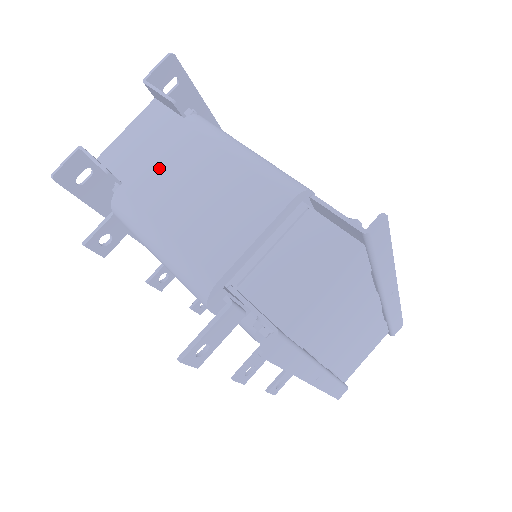
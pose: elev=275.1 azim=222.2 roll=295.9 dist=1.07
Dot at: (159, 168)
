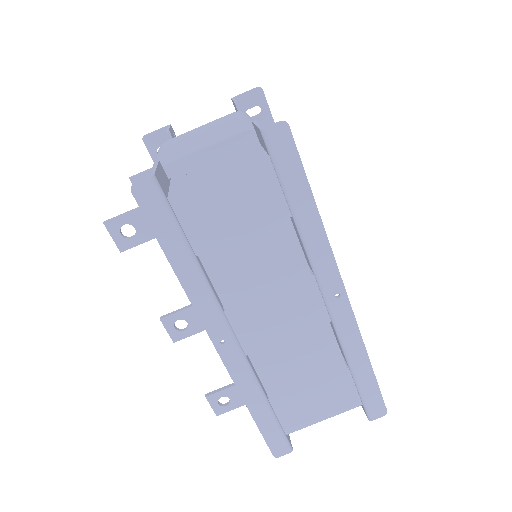
Dot at: (196, 130)
